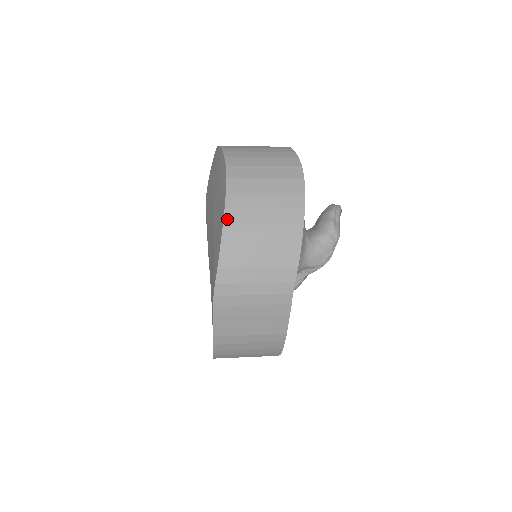
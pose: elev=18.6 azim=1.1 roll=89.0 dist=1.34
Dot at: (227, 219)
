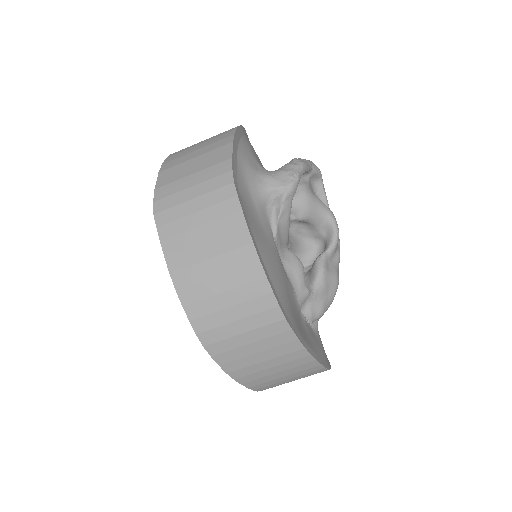
Dot at: (166, 161)
